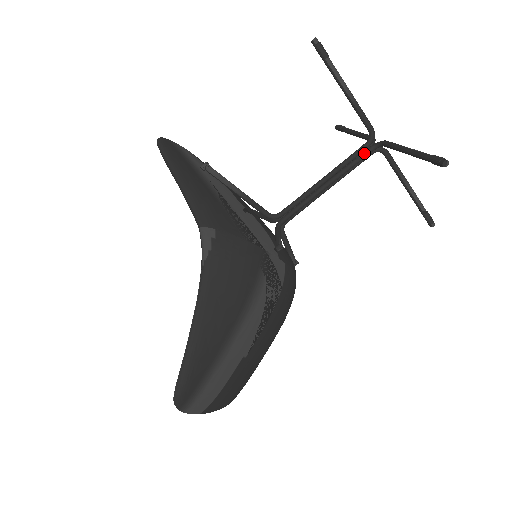
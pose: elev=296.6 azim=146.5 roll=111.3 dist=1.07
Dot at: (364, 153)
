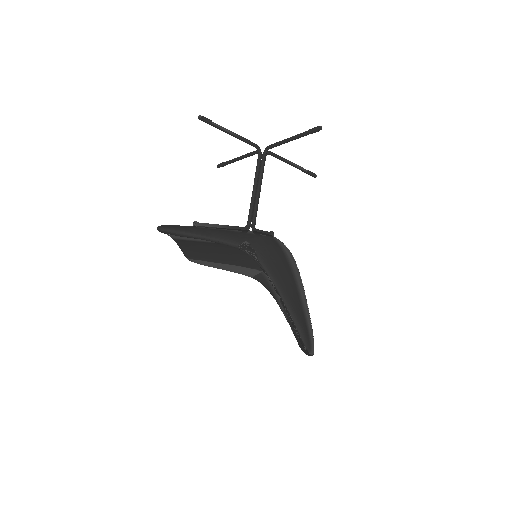
Dot at: (263, 160)
